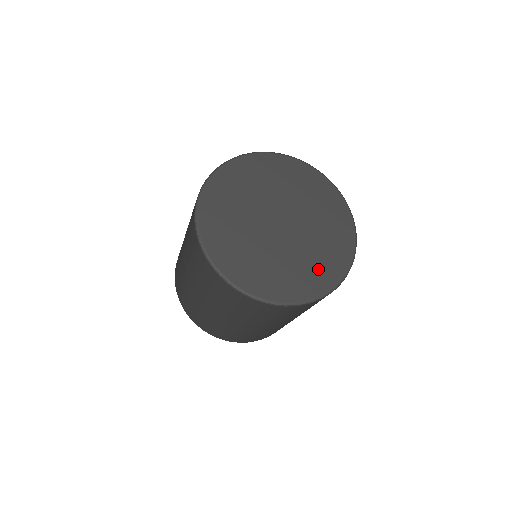
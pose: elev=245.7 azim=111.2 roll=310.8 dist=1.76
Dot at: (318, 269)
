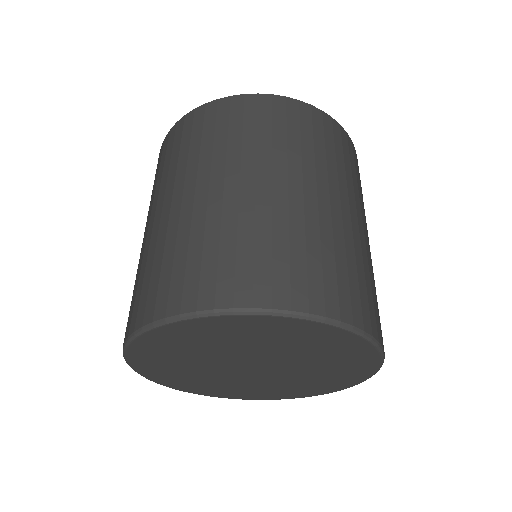
Dot at: (309, 387)
